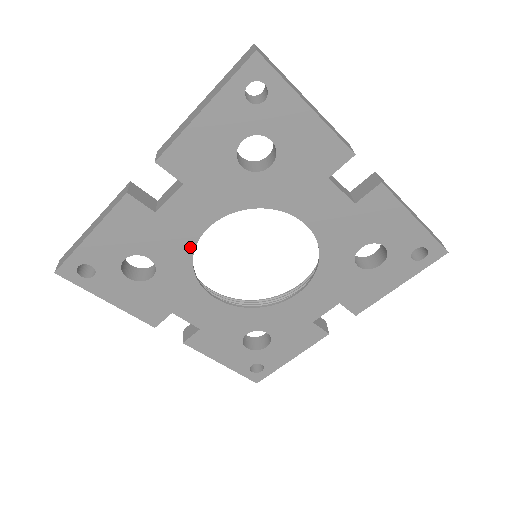
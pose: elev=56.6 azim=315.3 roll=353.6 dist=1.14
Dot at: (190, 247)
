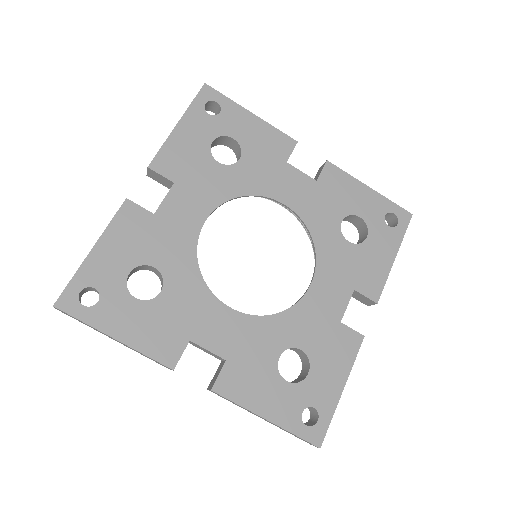
Dot at: (192, 247)
